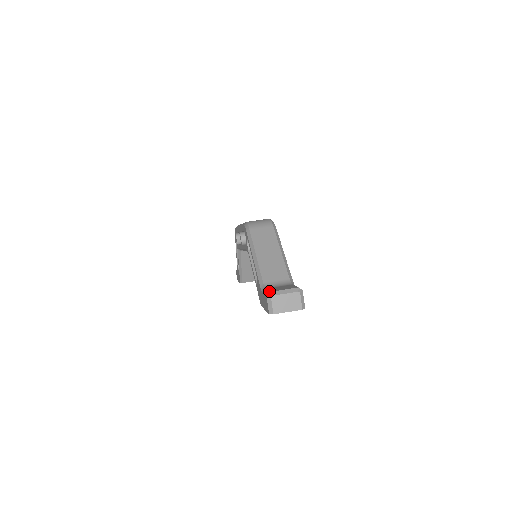
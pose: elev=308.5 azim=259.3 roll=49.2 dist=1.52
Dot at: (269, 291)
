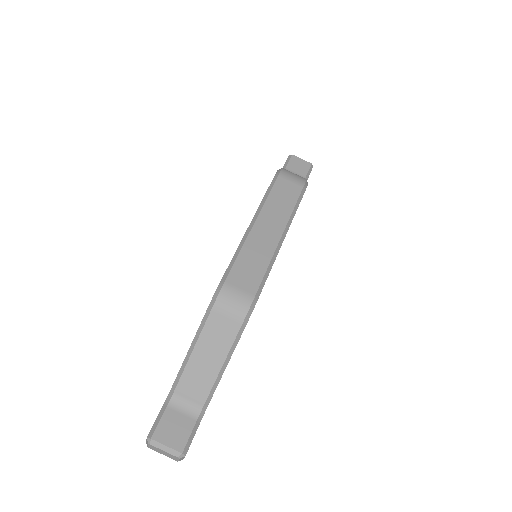
Dot at: (153, 435)
